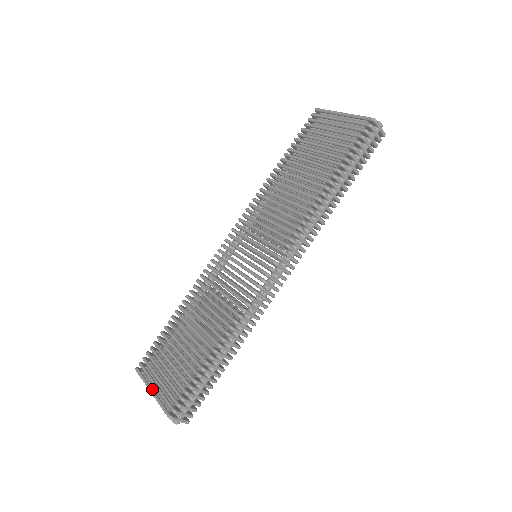
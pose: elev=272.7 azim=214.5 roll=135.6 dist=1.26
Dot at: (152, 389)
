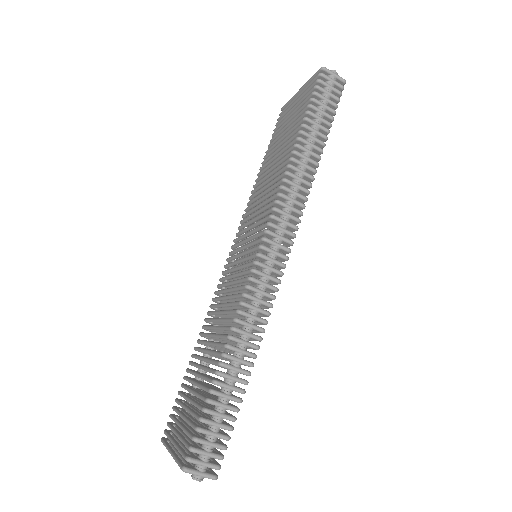
Dot at: (171, 449)
